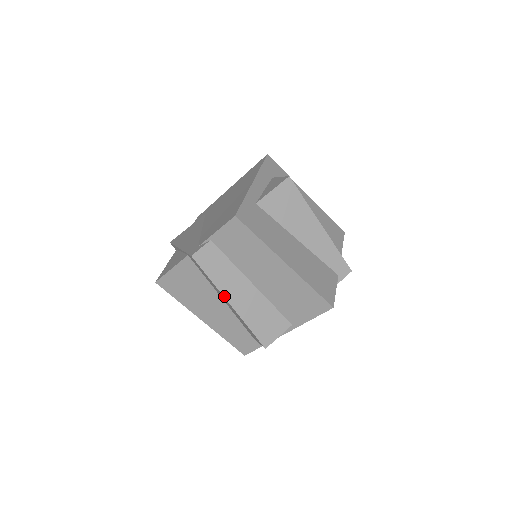
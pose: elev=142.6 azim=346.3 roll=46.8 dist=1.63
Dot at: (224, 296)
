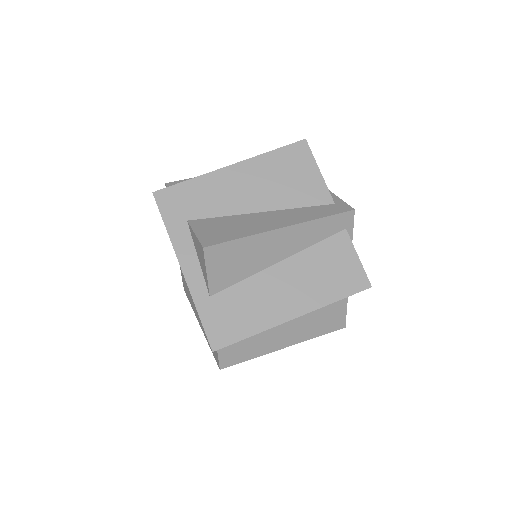
Dot at: occluded
